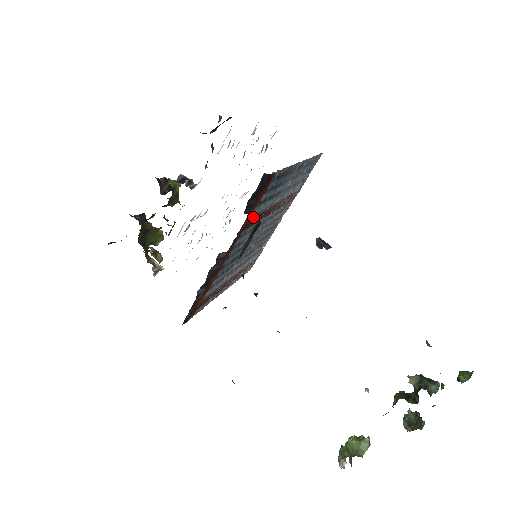
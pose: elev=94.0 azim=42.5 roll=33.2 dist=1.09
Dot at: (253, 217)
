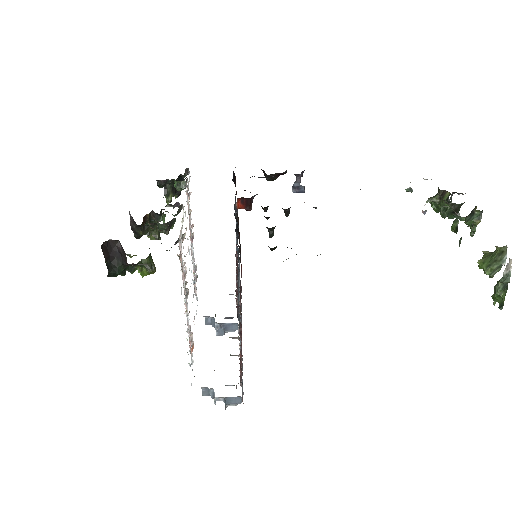
Dot at: occluded
